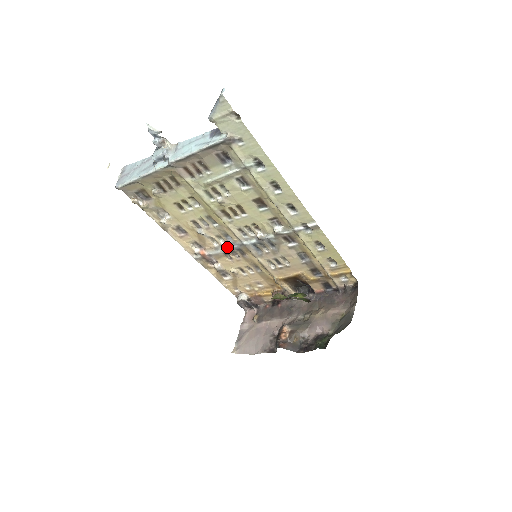
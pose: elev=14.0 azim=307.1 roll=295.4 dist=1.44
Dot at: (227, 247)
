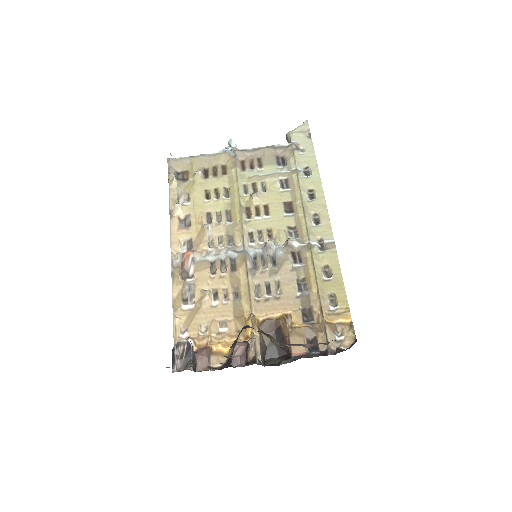
Dot at: (221, 254)
